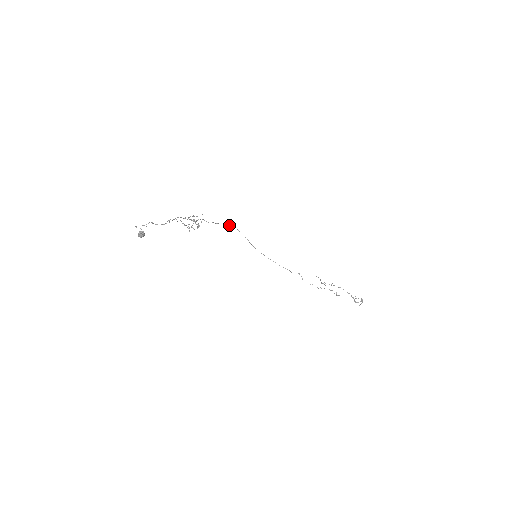
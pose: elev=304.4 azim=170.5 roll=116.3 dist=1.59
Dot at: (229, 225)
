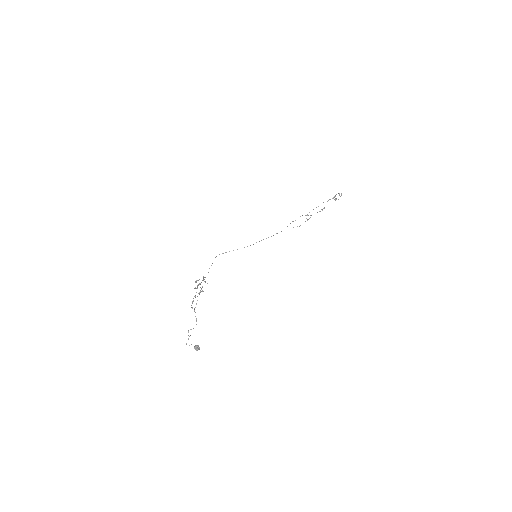
Dot at: occluded
